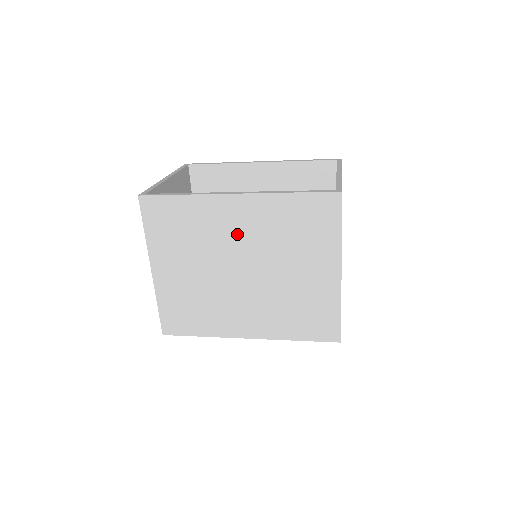
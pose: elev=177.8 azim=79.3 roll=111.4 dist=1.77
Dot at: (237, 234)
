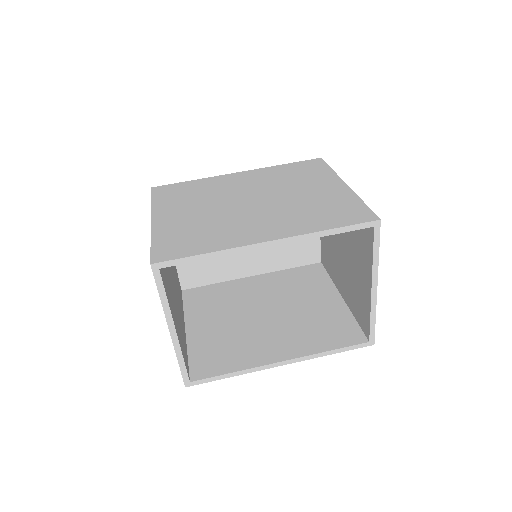
Dot at: occluded
